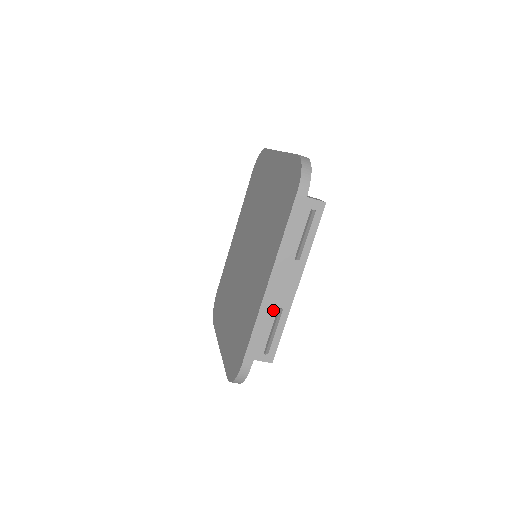
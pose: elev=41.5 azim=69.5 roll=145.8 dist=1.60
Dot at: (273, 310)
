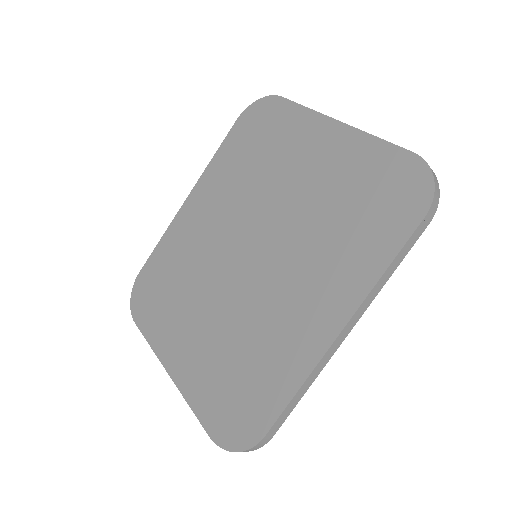
Dot at: occluded
